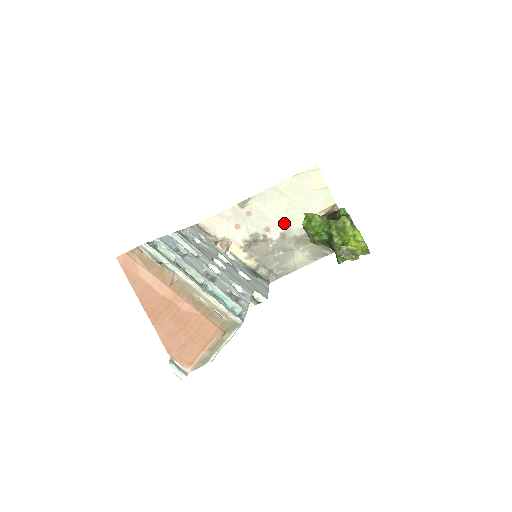
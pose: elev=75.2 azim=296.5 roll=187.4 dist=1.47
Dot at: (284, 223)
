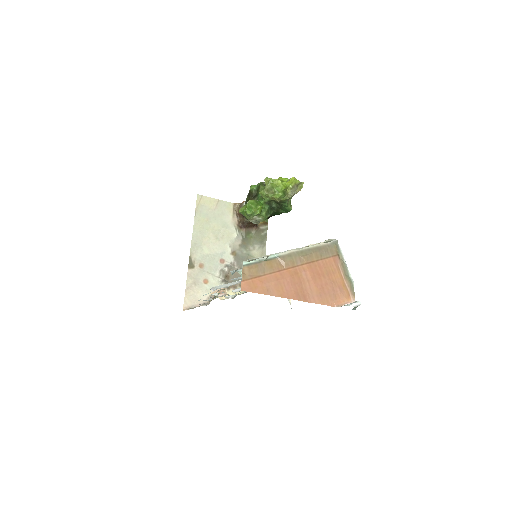
Dot at: (225, 246)
